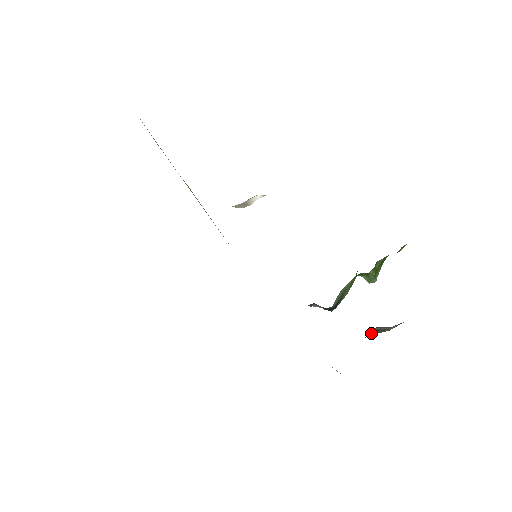
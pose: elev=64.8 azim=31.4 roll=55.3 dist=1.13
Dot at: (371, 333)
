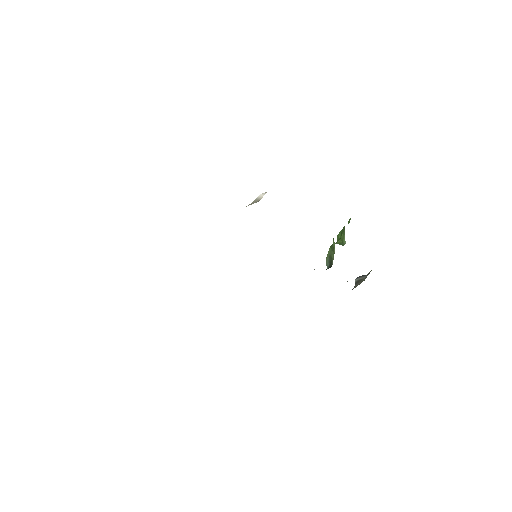
Dot at: occluded
